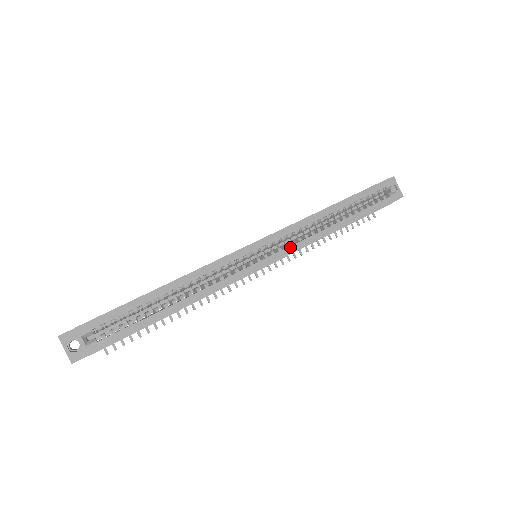
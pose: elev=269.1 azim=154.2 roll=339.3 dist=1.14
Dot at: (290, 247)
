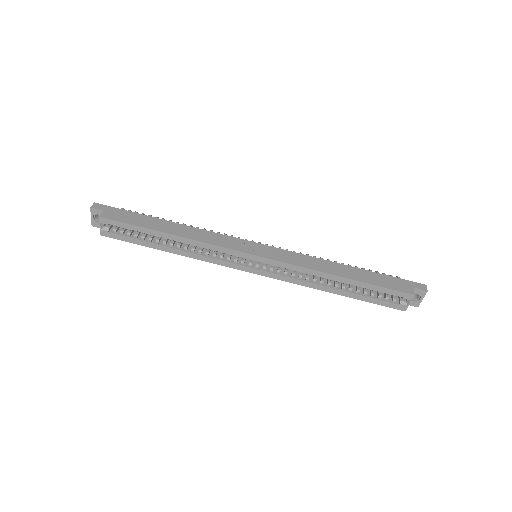
Dot at: (280, 275)
